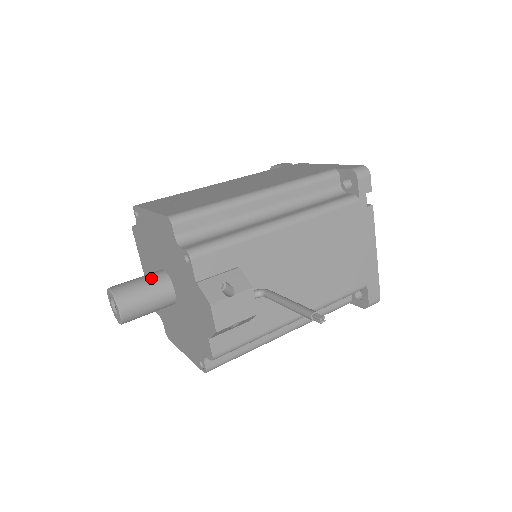
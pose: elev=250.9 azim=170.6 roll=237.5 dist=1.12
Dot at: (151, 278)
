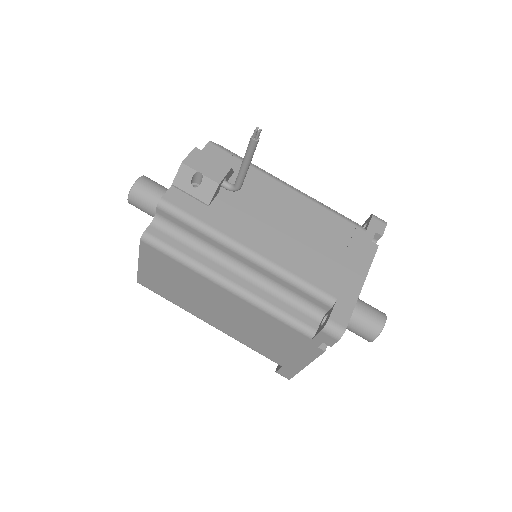
Dot at: occluded
